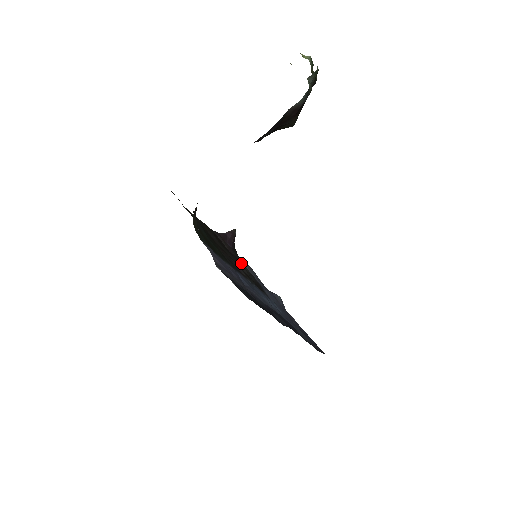
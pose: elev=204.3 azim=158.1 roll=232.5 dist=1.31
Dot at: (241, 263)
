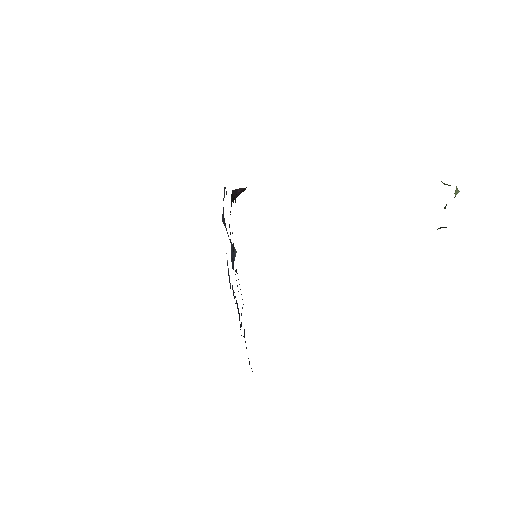
Dot at: occluded
